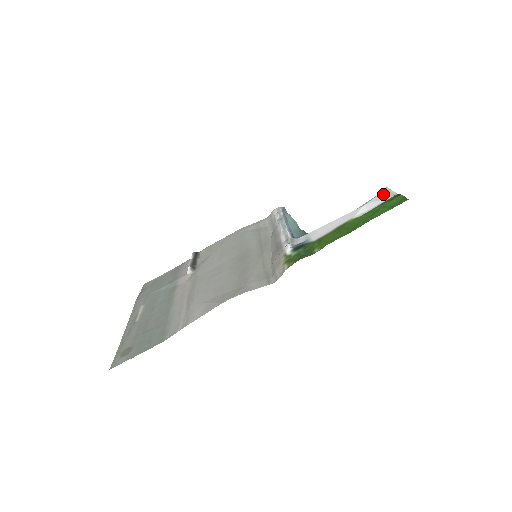
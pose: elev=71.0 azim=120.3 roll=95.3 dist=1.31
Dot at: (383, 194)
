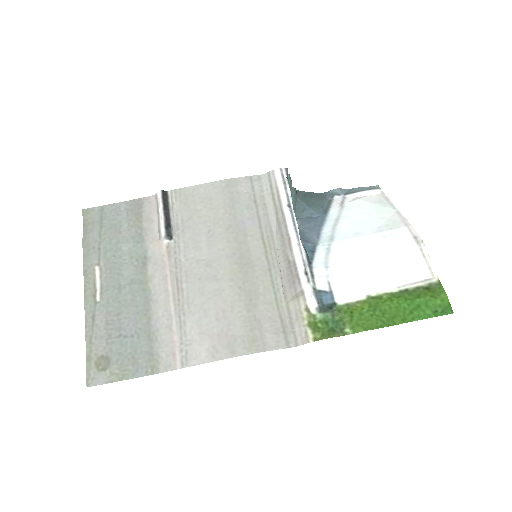
Dot at: (420, 258)
